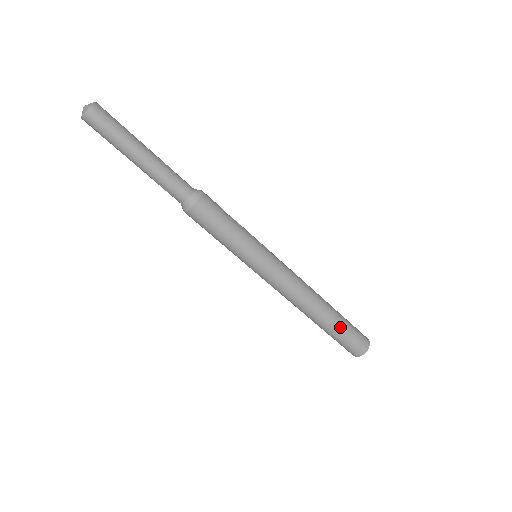
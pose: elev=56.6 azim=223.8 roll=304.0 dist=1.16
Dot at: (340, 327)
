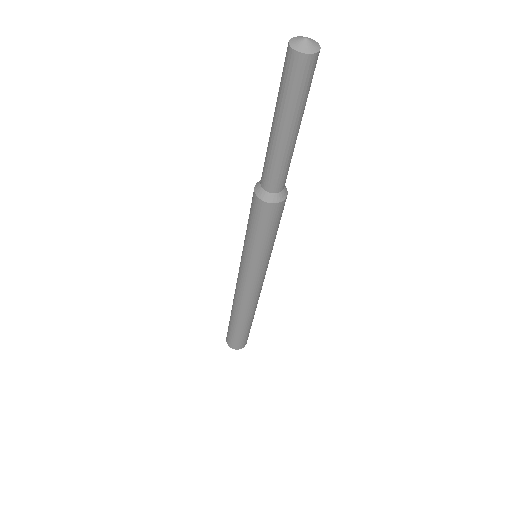
Dot at: (251, 325)
